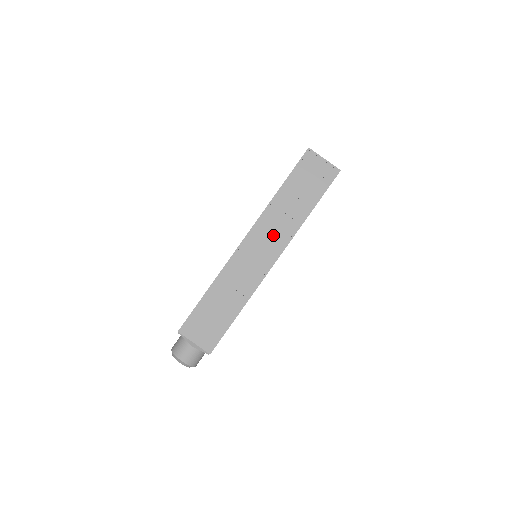
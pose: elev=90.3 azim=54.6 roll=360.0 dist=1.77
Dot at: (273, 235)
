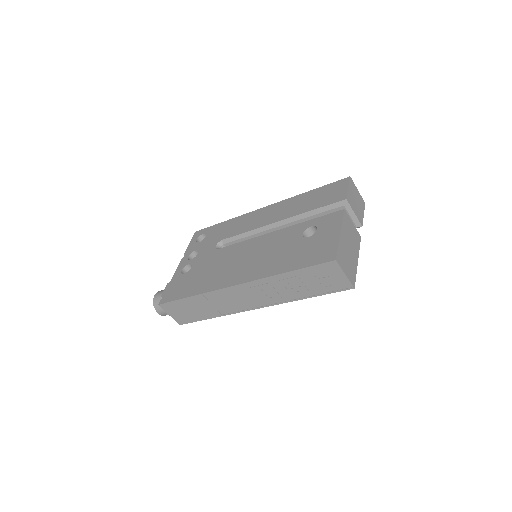
Dot at: (263, 295)
